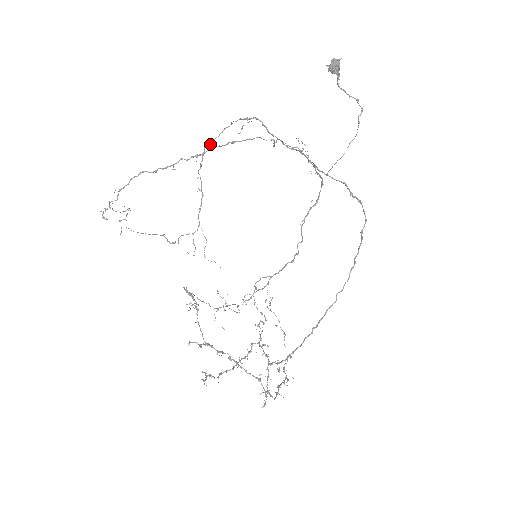
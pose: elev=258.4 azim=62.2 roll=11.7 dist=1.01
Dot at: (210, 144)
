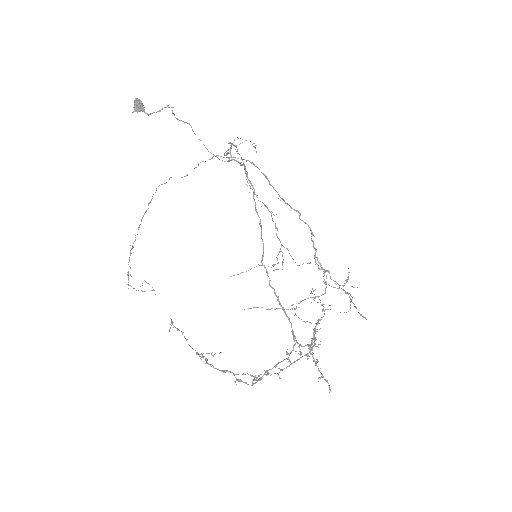
Dot at: occluded
